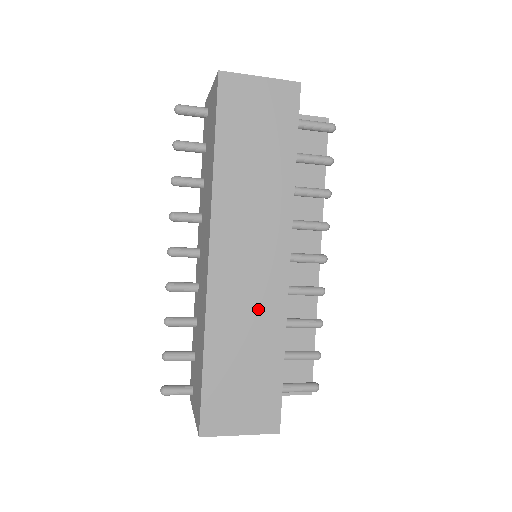
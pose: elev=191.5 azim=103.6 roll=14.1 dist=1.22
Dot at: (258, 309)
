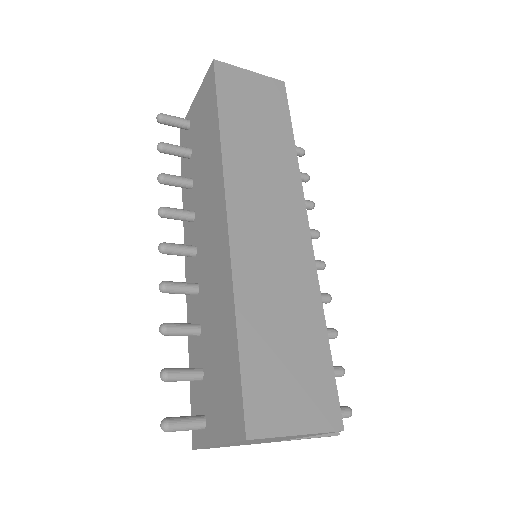
Dot at: (288, 272)
